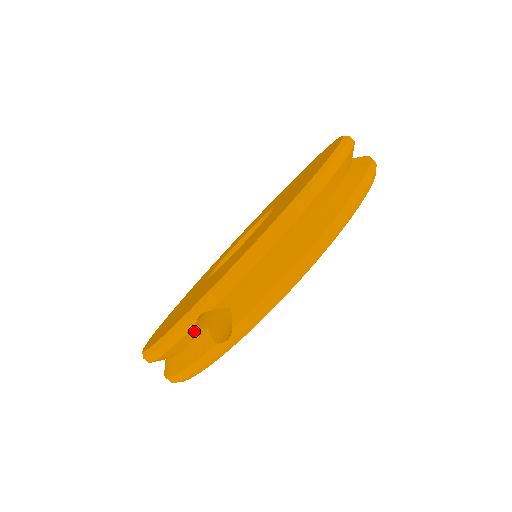
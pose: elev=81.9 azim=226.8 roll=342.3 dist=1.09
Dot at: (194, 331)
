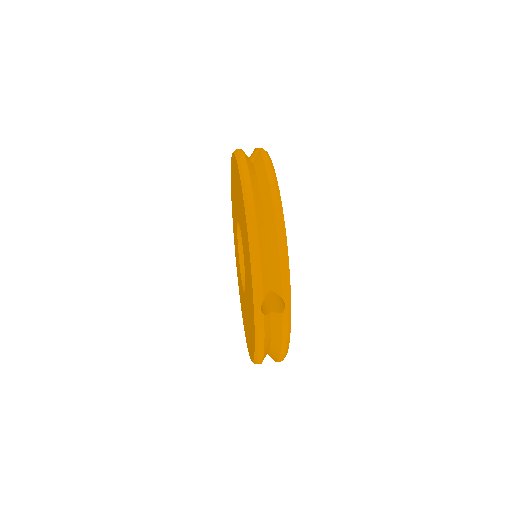
Dot at: (266, 319)
